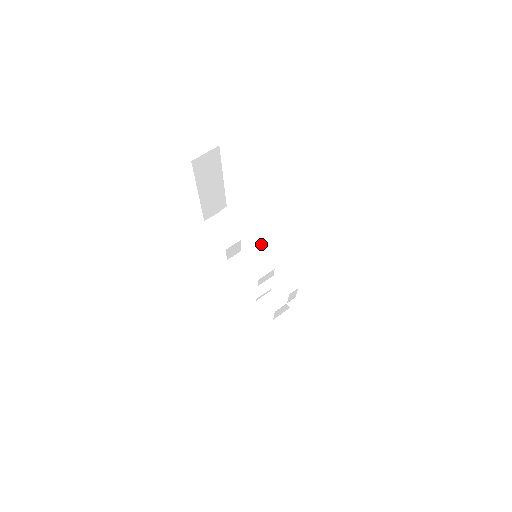
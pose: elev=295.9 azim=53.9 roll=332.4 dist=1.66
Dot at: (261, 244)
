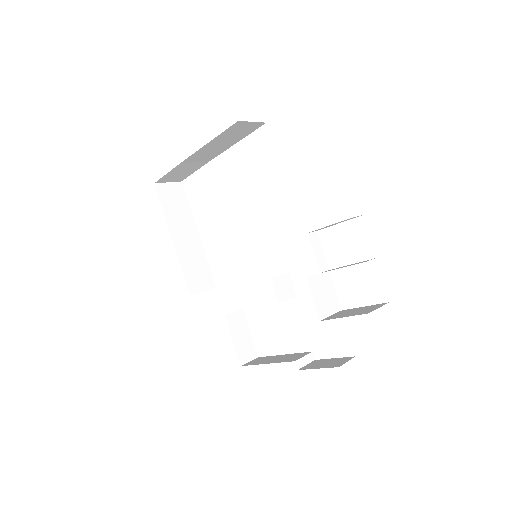
Dot at: occluded
